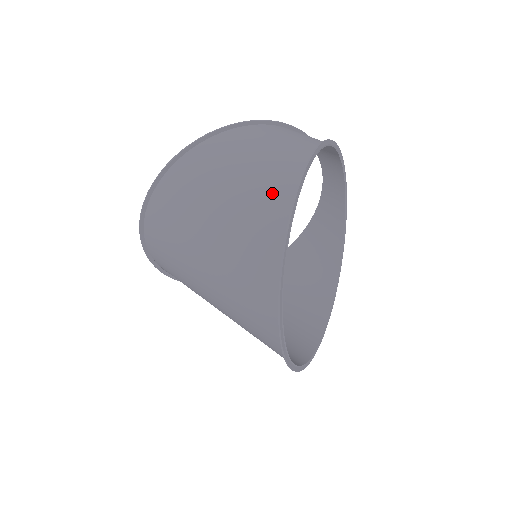
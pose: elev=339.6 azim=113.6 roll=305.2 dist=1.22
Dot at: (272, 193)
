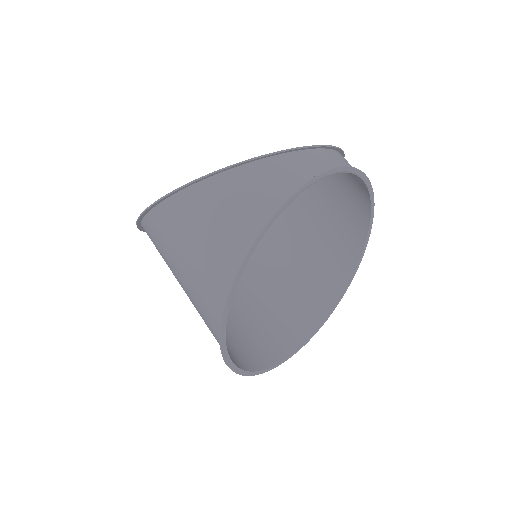
Dot at: (208, 306)
